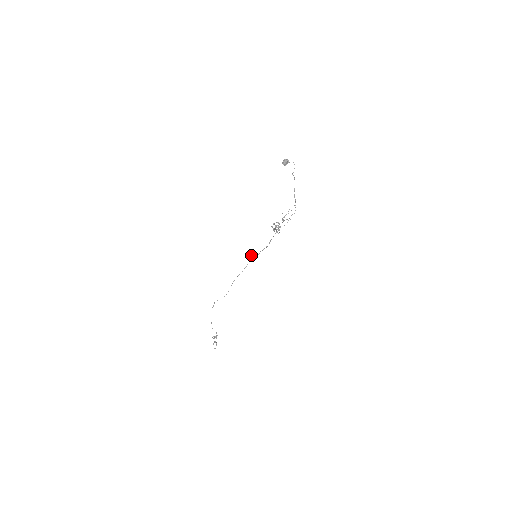
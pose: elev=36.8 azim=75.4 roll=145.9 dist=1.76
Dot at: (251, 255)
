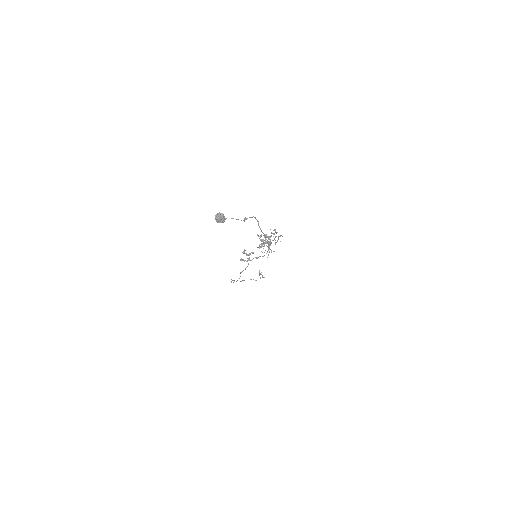
Dot at: occluded
